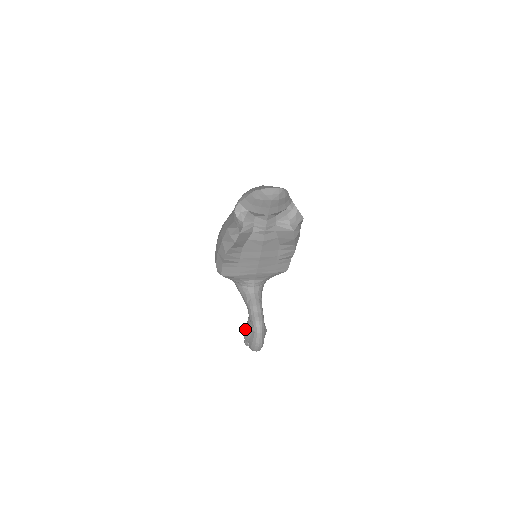
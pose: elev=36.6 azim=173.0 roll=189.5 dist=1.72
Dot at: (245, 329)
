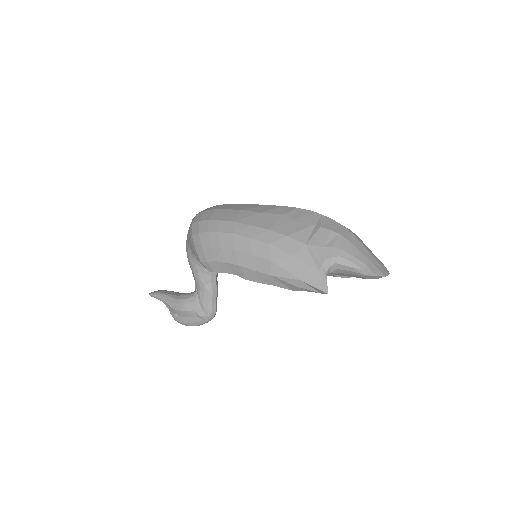
Dot at: (186, 308)
